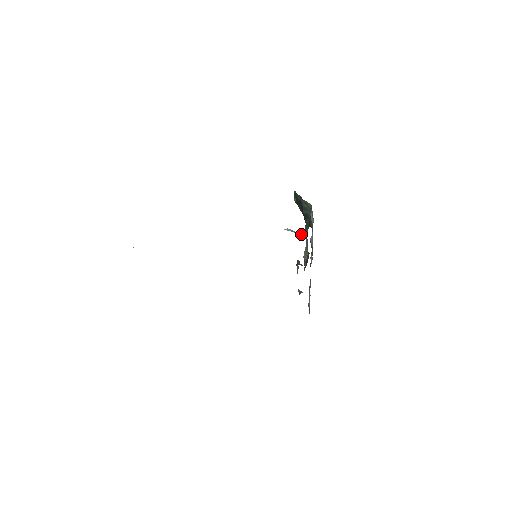
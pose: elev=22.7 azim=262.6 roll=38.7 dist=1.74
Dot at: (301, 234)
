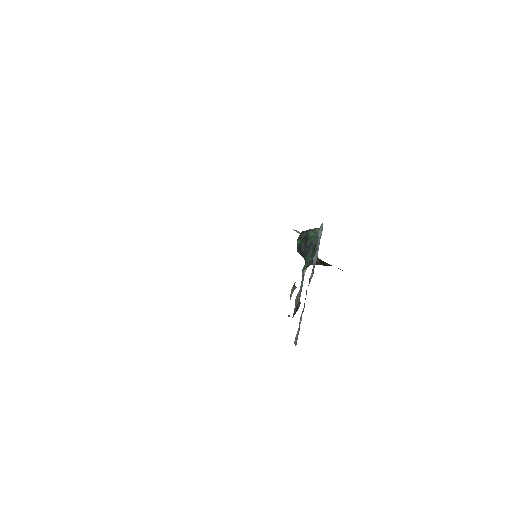
Dot at: occluded
